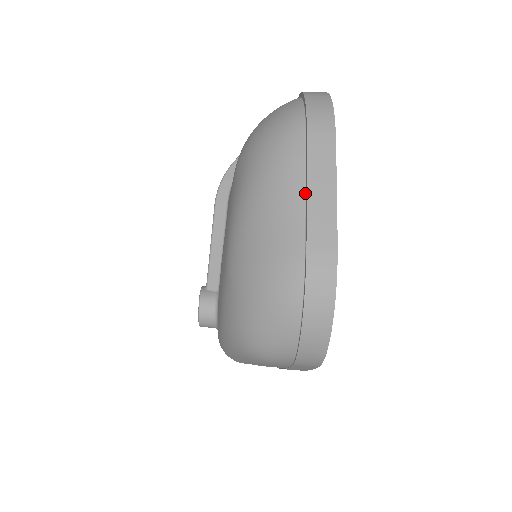
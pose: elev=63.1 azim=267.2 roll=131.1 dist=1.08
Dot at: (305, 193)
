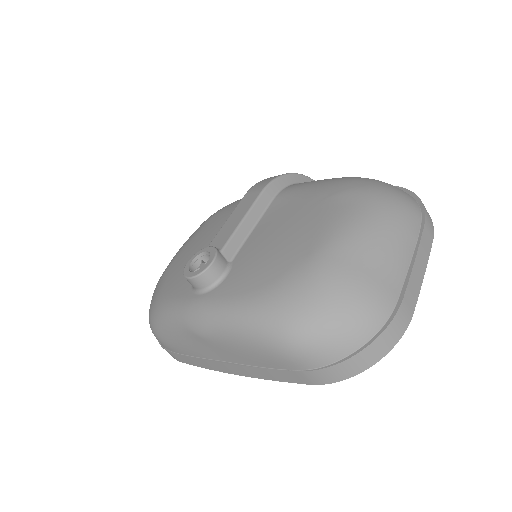
Dot at: (410, 261)
